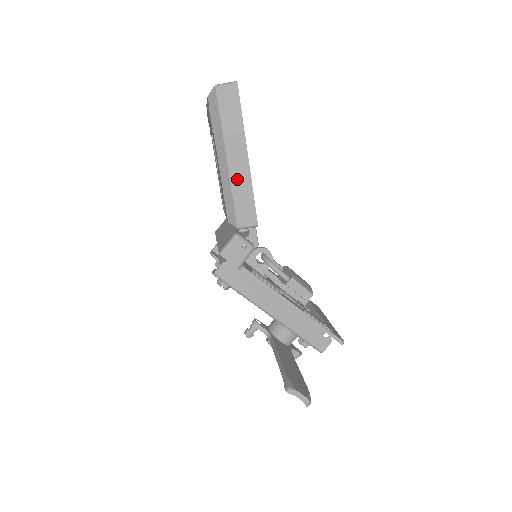
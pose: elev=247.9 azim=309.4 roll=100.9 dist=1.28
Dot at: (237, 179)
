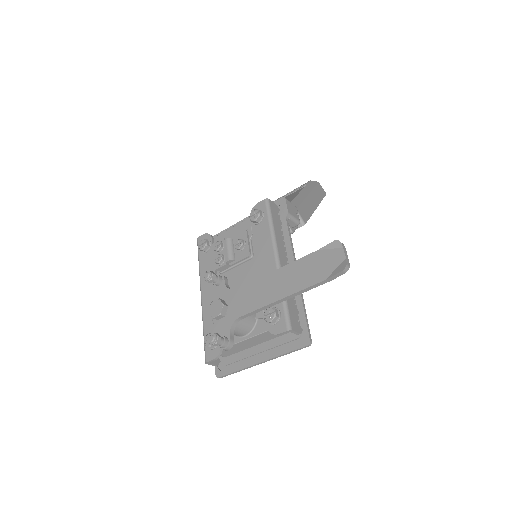
Dot at: (308, 203)
